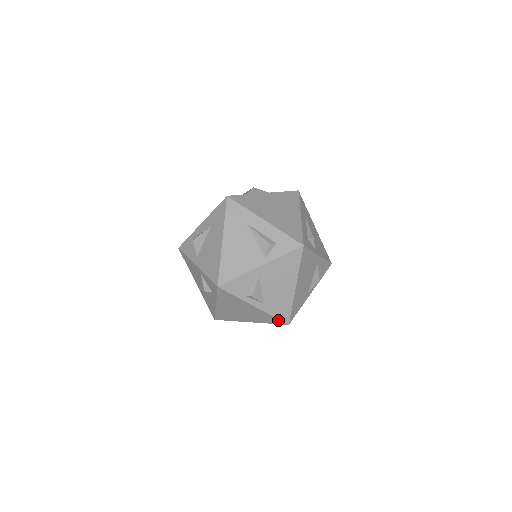
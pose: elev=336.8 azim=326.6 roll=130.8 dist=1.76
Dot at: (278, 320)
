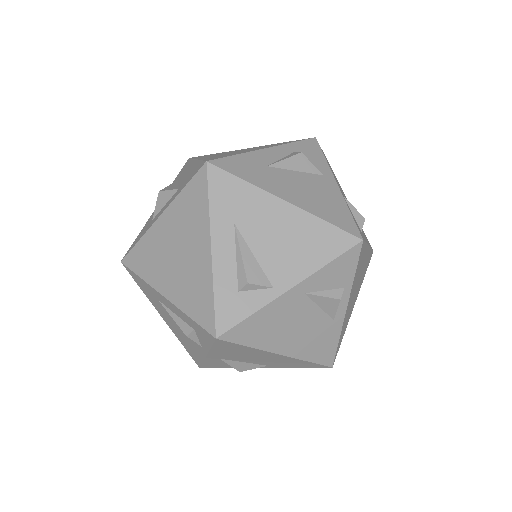
Dot at: occluded
